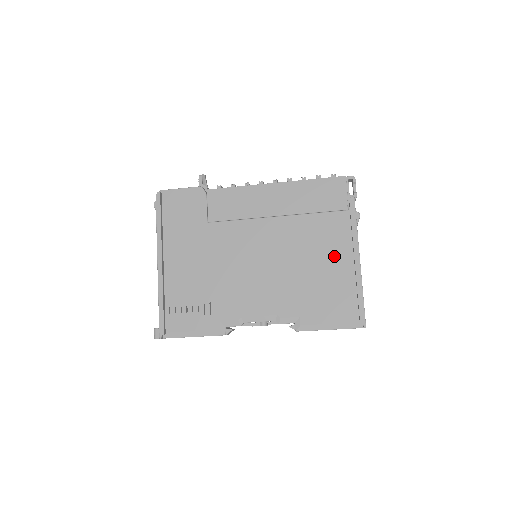
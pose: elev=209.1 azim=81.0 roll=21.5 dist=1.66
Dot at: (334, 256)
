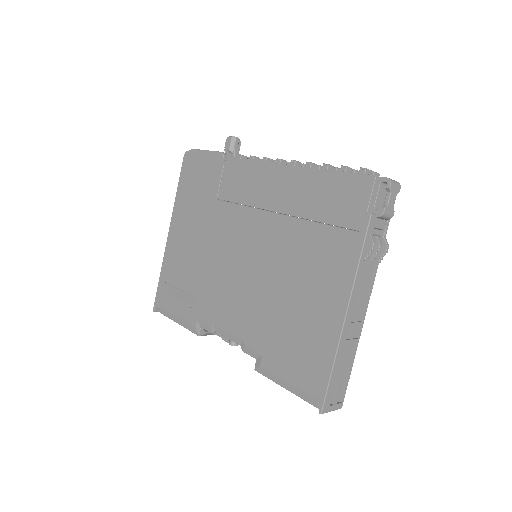
Dot at: (321, 294)
